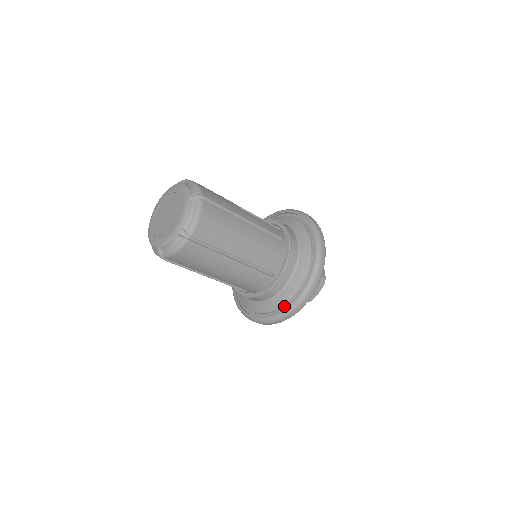
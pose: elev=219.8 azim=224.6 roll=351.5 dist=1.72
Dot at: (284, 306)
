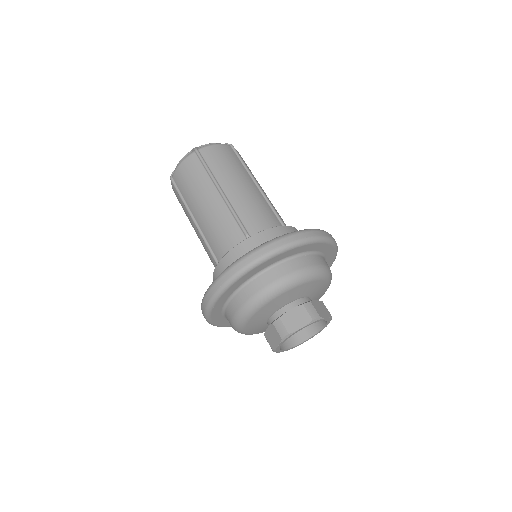
Dot at: occluded
